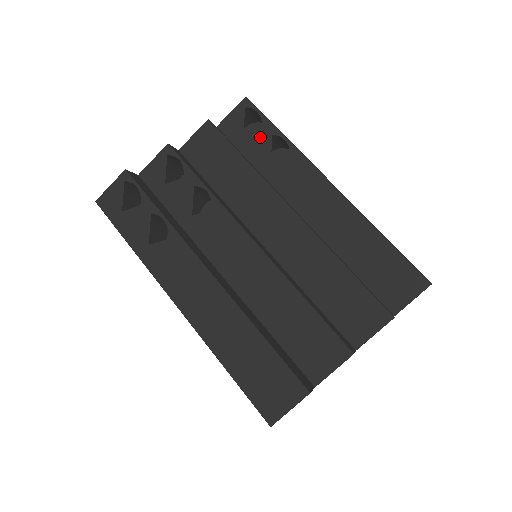
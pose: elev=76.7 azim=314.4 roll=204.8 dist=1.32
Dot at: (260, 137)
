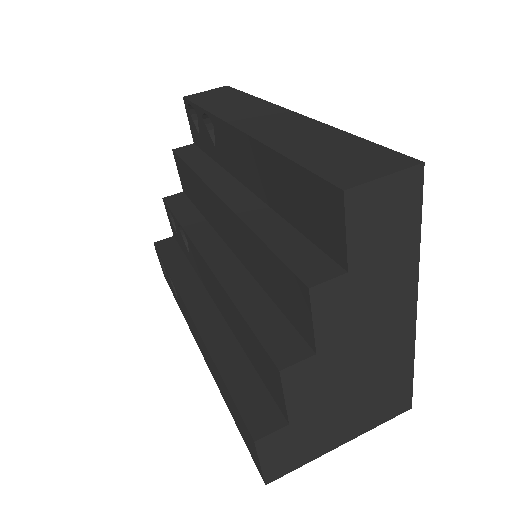
Dot at: (202, 127)
